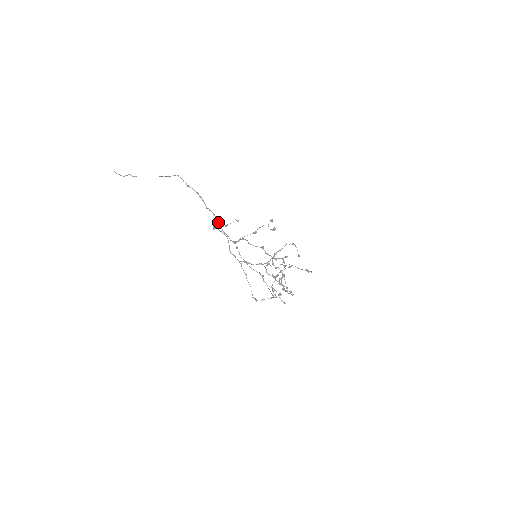
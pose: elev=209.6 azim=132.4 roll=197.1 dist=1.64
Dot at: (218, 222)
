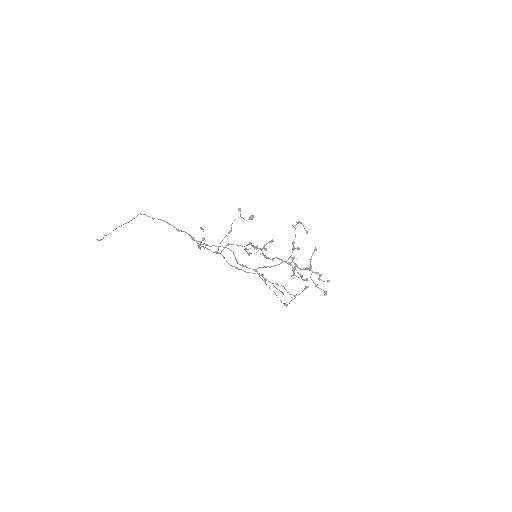
Dot at: (194, 239)
